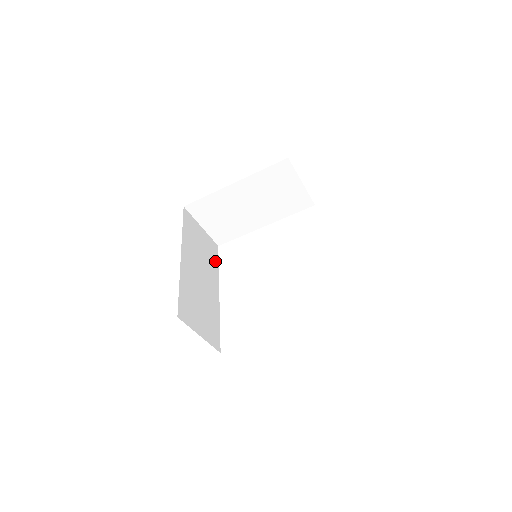
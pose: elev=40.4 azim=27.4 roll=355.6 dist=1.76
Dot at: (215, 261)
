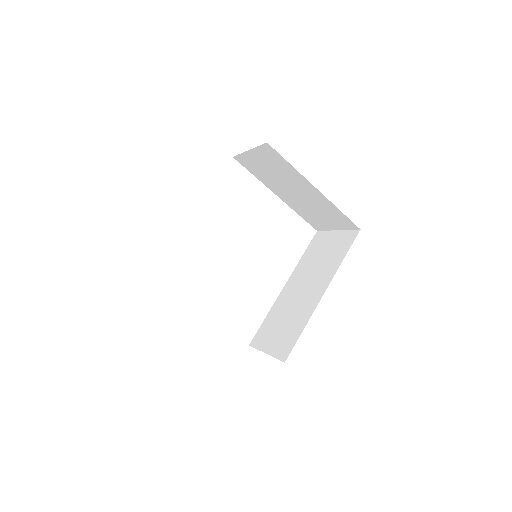
Dot at: occluded
